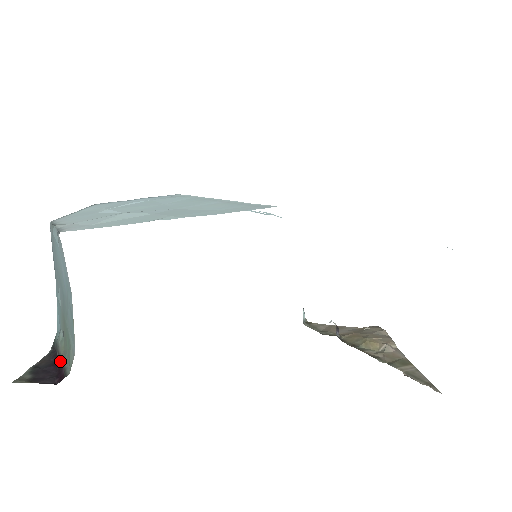
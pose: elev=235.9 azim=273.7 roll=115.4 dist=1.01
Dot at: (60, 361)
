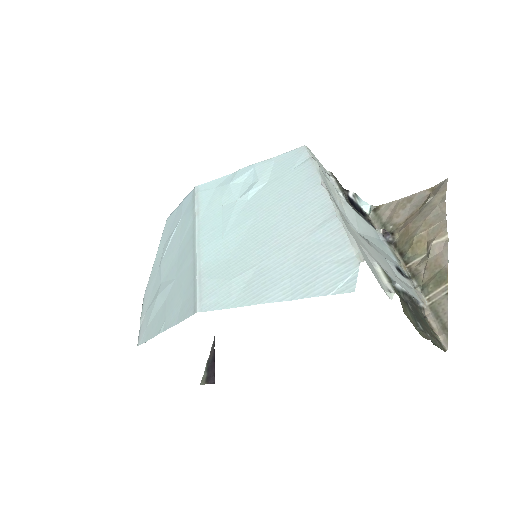
Dot at: (214, 357)
